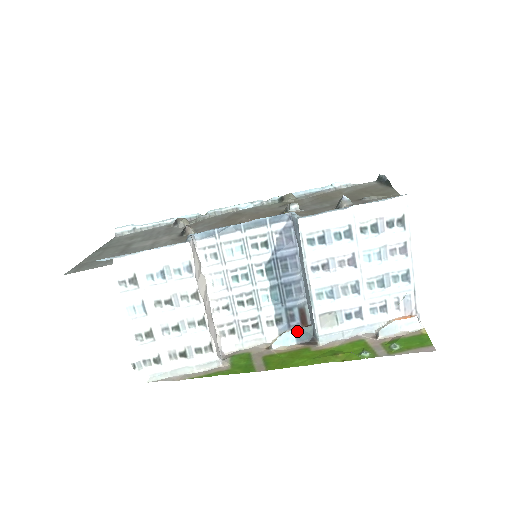
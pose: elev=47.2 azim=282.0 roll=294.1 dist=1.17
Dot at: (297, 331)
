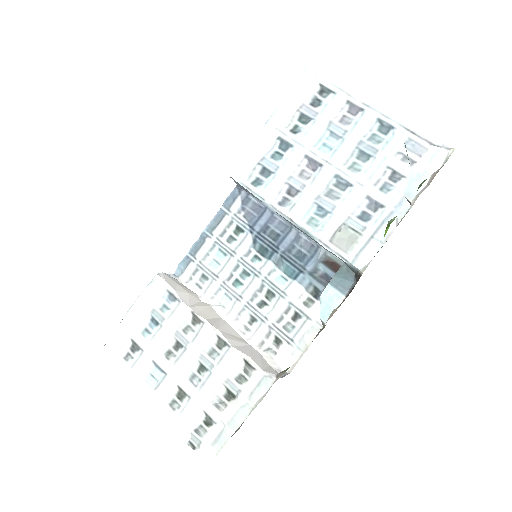
Dot at: (333, 282)
